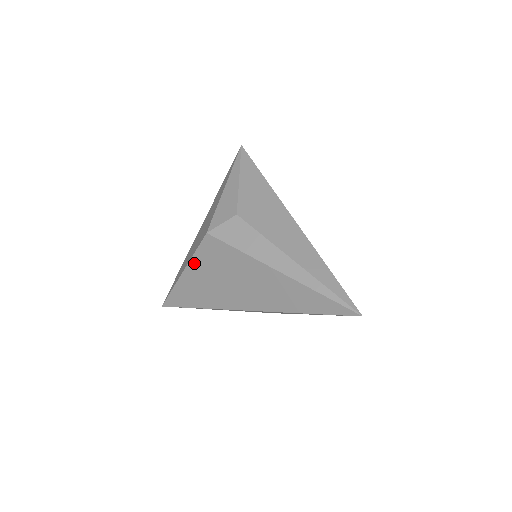
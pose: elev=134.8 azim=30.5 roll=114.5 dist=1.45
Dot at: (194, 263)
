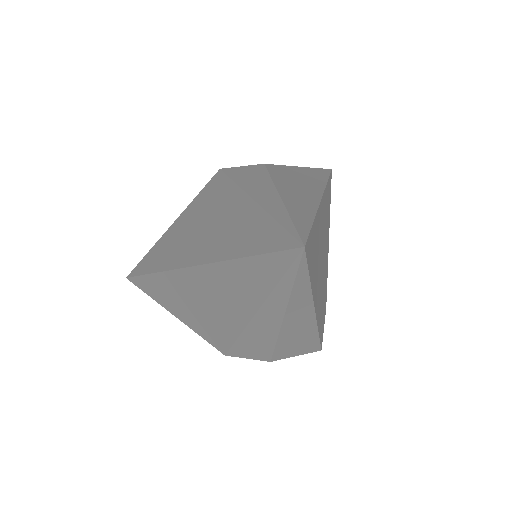
Dot at: (186, 211)
